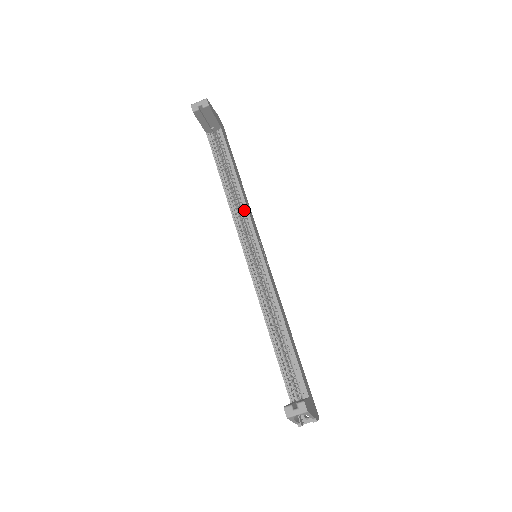
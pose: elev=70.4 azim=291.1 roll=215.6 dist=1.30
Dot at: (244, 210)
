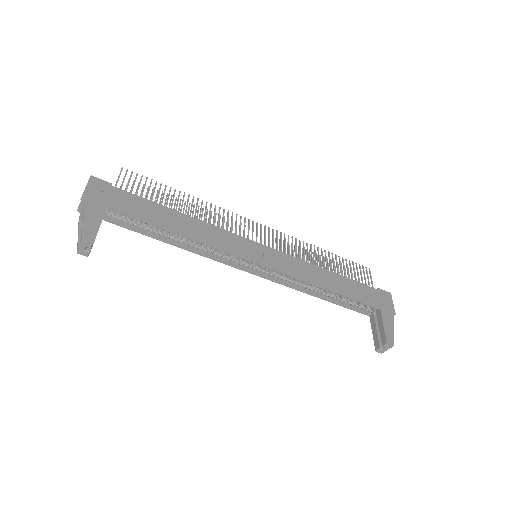
Dot at: (213, 246)
